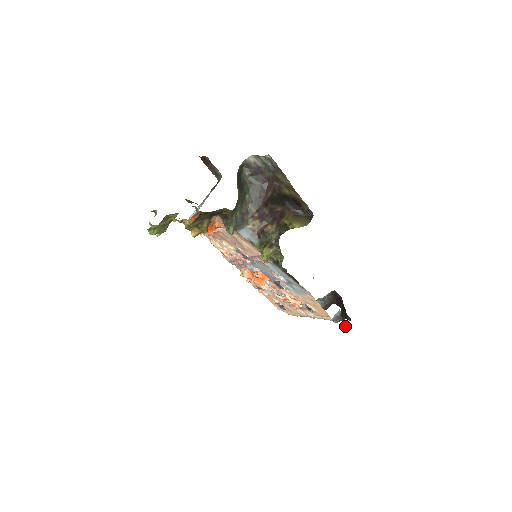
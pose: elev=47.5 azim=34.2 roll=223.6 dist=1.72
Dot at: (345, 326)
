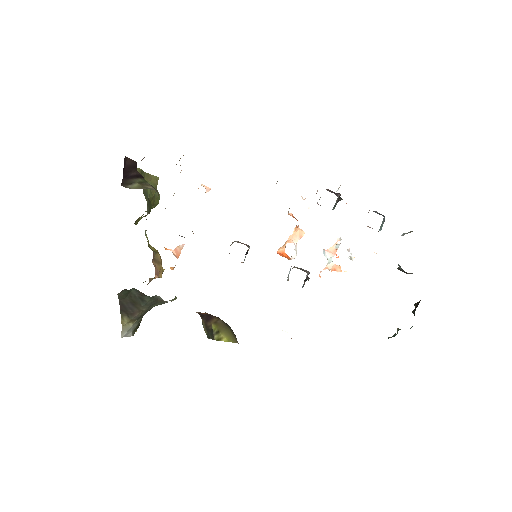
Dot at: occluded
